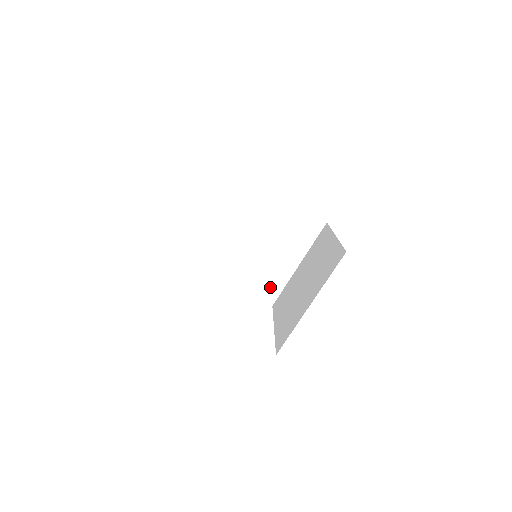
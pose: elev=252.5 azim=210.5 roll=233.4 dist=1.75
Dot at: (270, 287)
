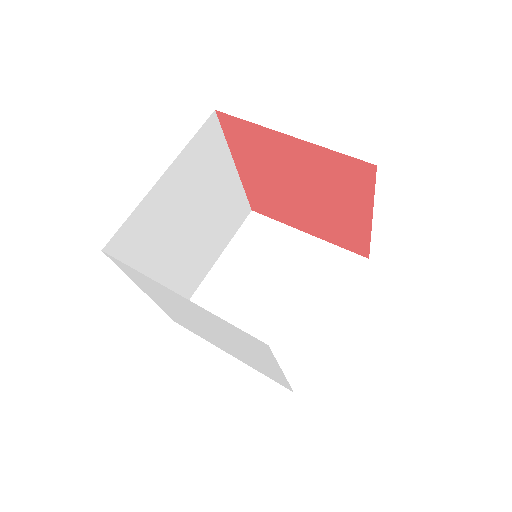
Dot at: (290, 359)
